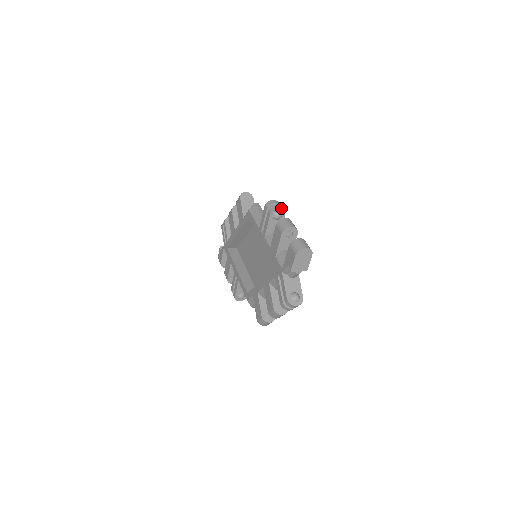
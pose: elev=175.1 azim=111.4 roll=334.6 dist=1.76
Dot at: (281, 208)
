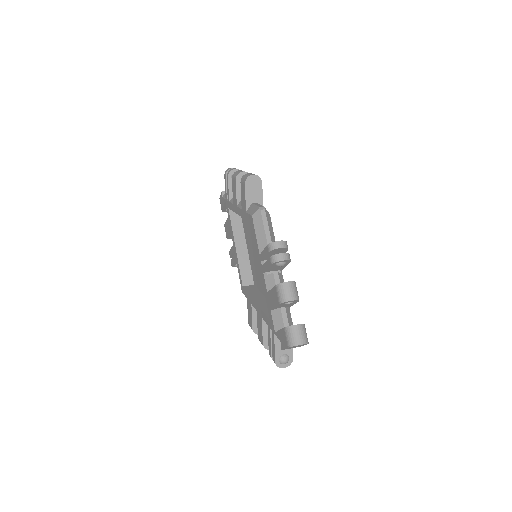
Dot at: (286, 259)
